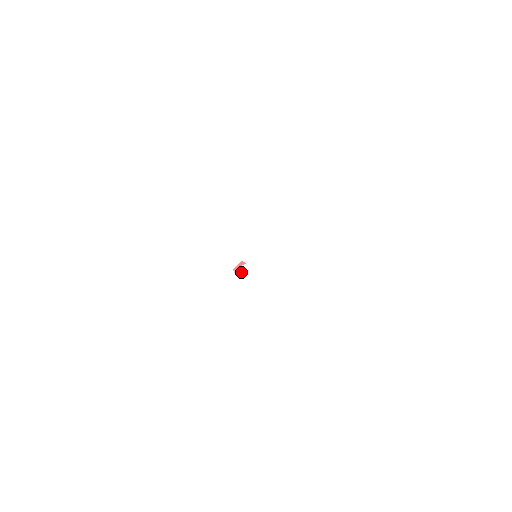
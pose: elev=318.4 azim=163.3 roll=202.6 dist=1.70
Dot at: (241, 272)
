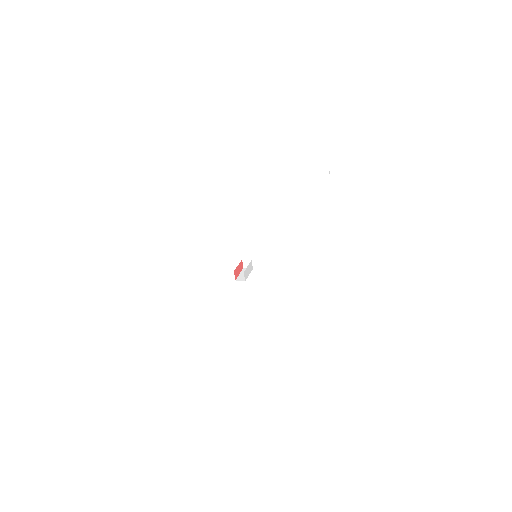
Dot at: (247, 276)
